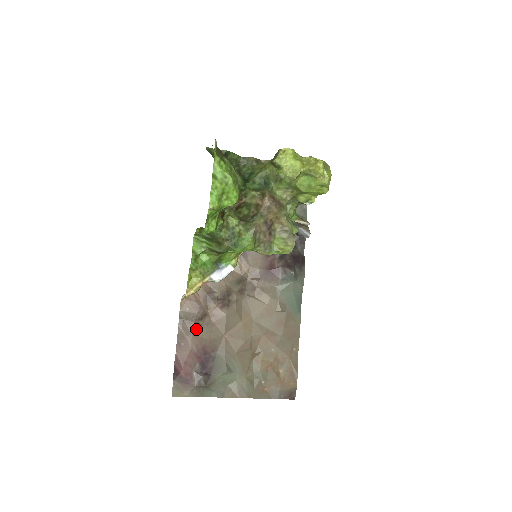
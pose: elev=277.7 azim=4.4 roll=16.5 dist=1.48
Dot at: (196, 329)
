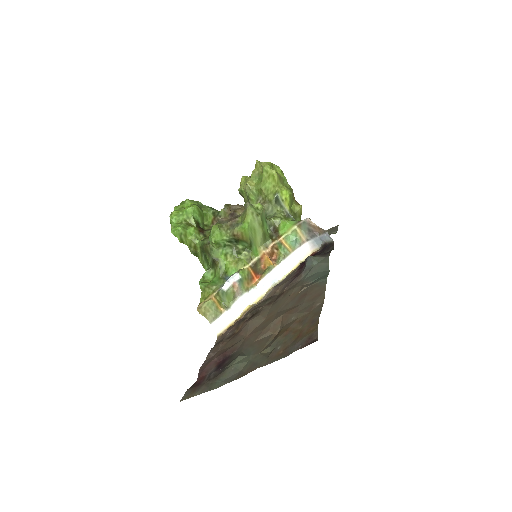
Dot at: (222, 346)
